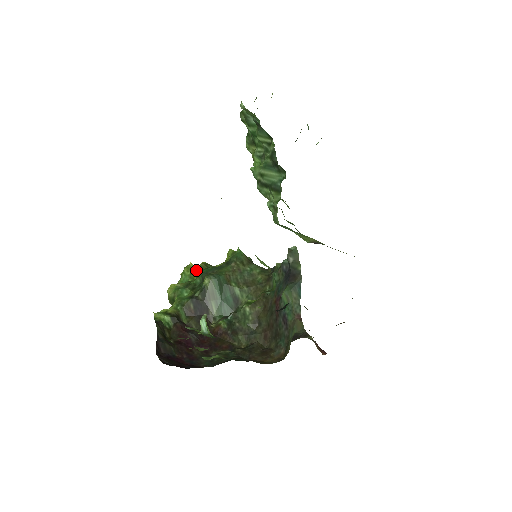
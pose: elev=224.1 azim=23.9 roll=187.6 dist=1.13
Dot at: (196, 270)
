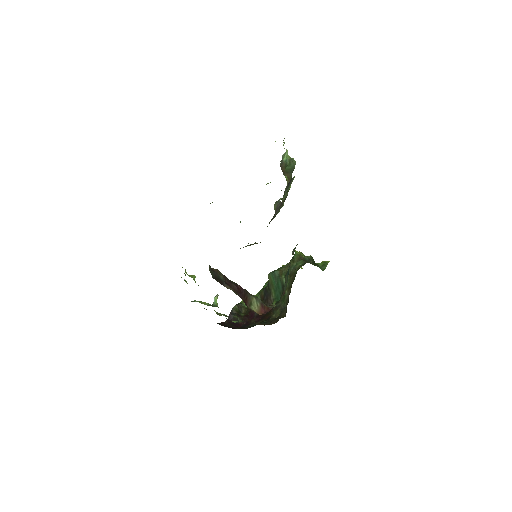
Dot at: occluded
